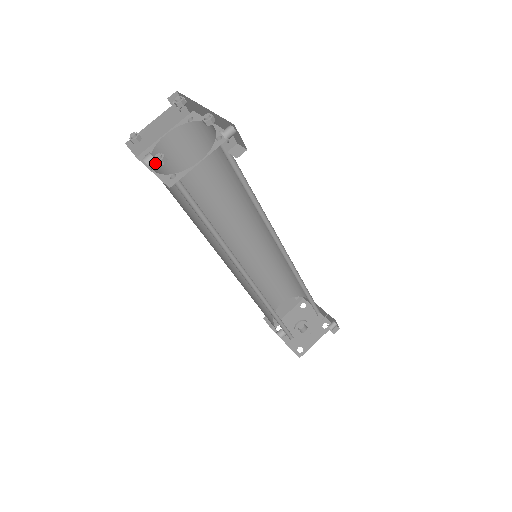
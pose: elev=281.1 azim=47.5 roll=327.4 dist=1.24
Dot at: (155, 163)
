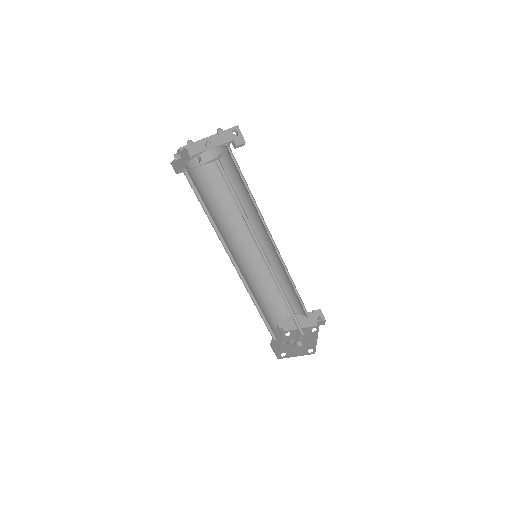
Dot at: (200, 158)
